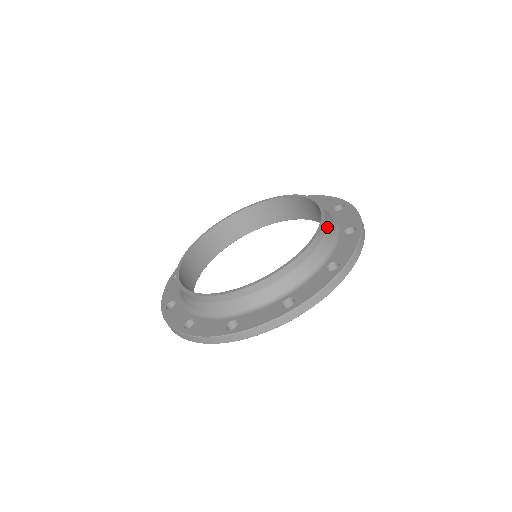
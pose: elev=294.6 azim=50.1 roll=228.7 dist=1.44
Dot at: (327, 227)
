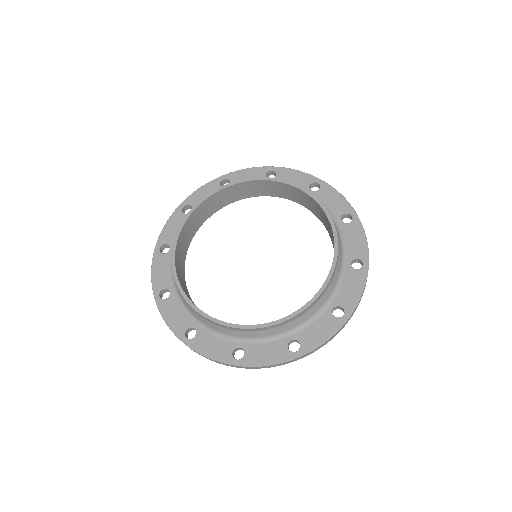
Dot at: (337, 260)
